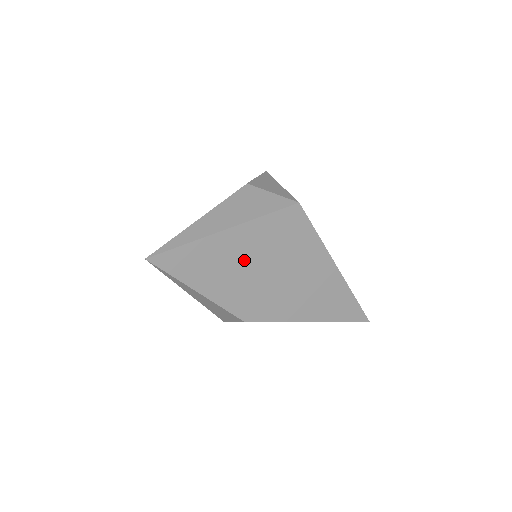
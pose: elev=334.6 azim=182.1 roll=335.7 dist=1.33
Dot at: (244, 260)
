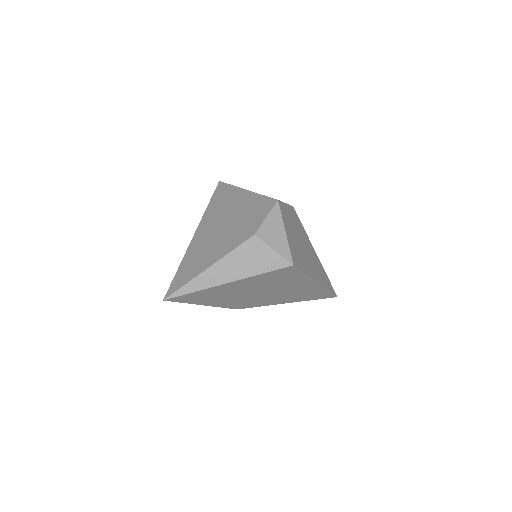
Dot at: (241, 291)
